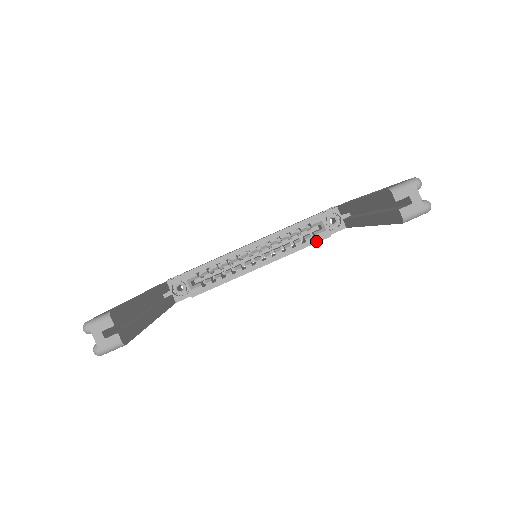
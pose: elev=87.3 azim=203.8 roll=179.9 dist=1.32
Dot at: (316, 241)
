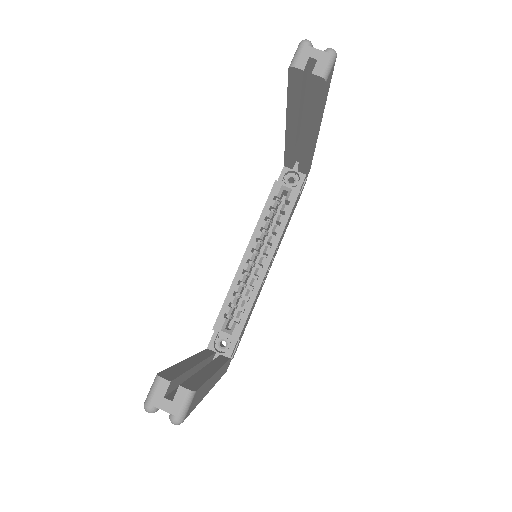
Dot at: (292, 204)
